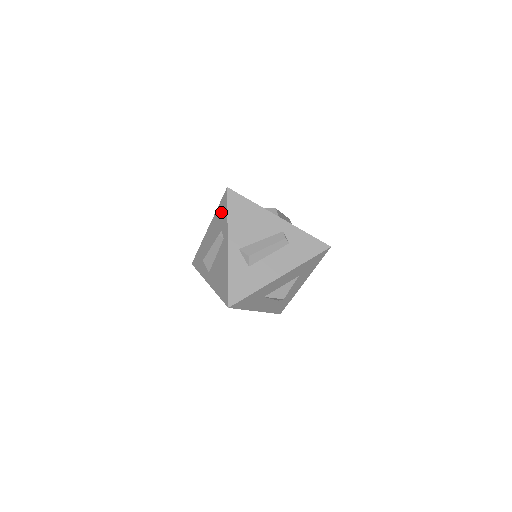
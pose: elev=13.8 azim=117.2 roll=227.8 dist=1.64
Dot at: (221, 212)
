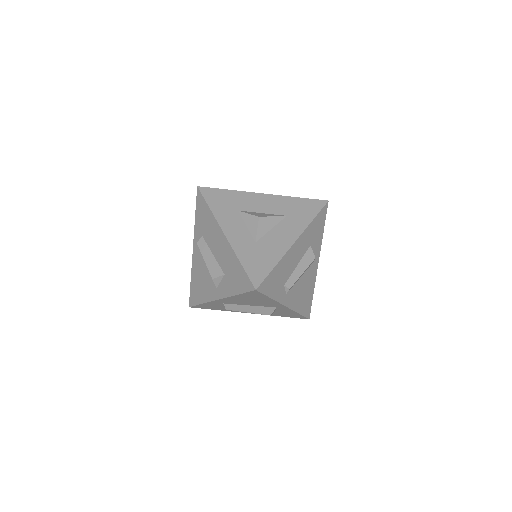
Dot at: occluded
